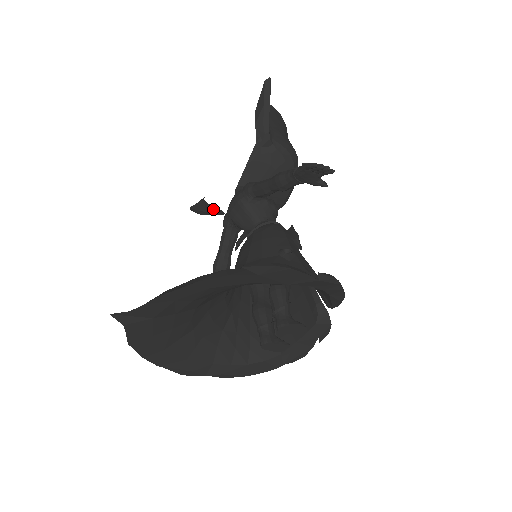
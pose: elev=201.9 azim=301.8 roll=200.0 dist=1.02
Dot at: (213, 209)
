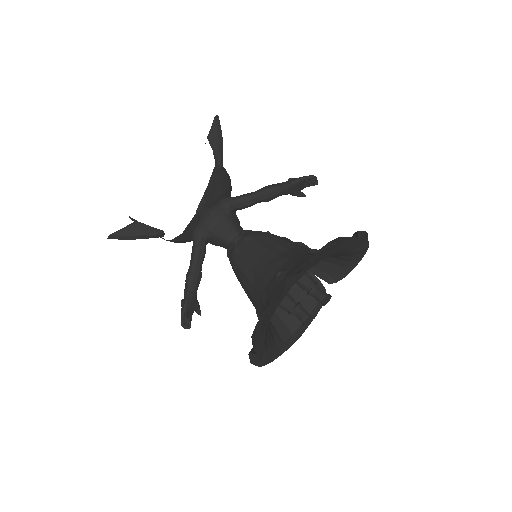
Dot at: (154, 231)
